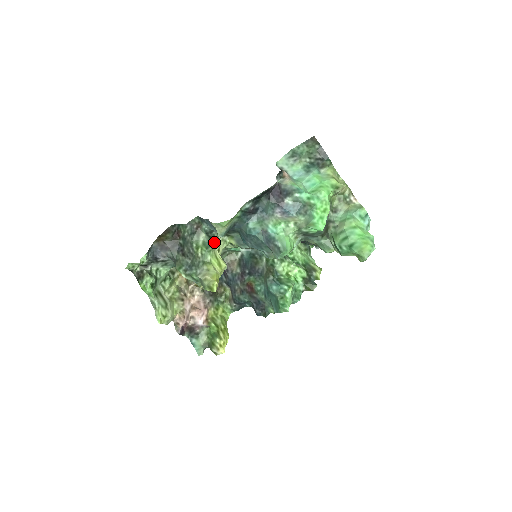
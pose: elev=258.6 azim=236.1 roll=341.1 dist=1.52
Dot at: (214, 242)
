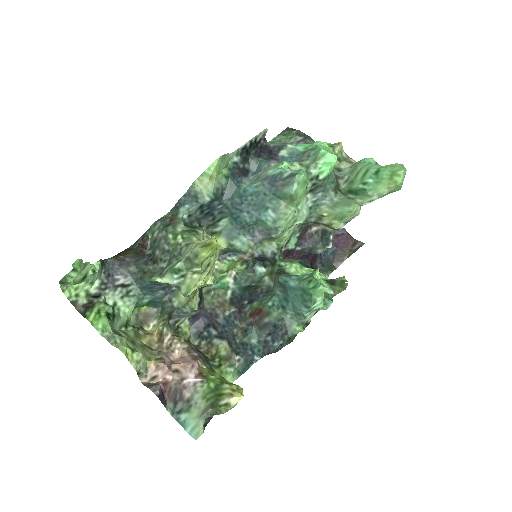
Dot at: (197, 230)
